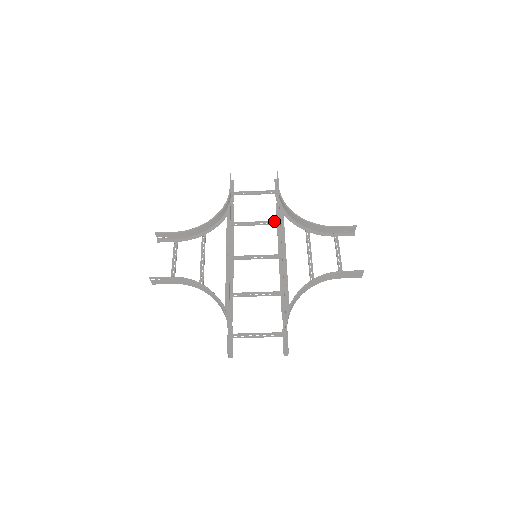
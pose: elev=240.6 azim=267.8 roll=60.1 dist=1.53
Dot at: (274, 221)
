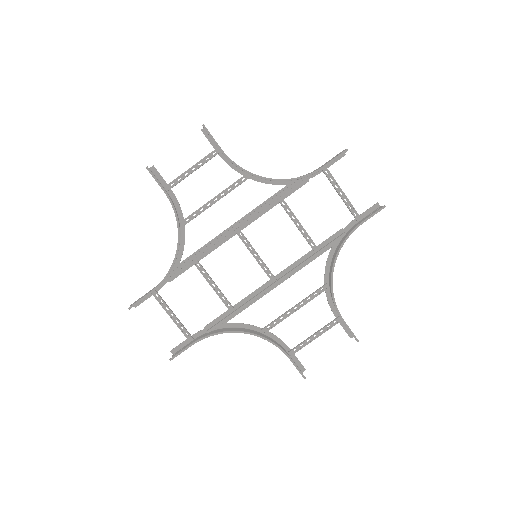
Dot at: occluded
